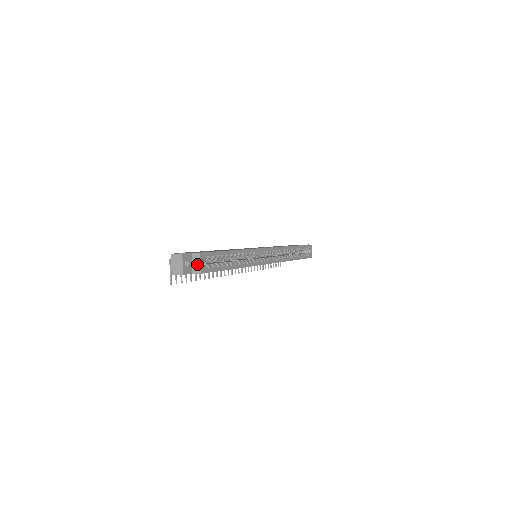
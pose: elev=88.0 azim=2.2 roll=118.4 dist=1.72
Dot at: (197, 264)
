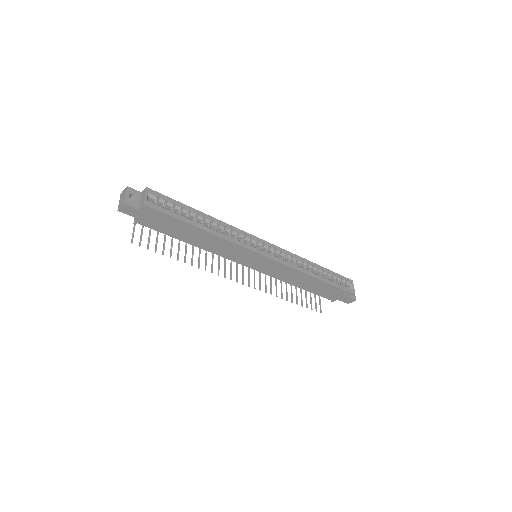
Dot at: (143, 198)
